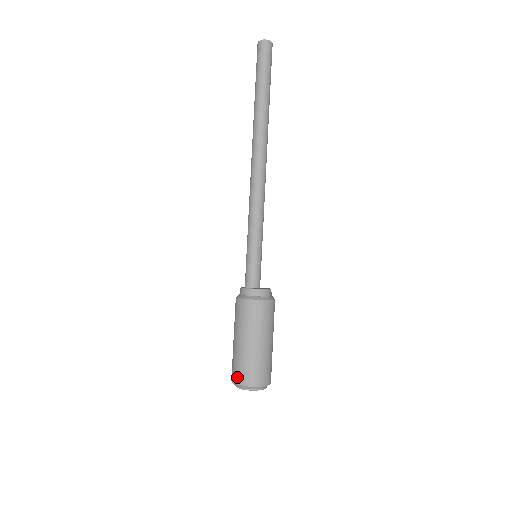
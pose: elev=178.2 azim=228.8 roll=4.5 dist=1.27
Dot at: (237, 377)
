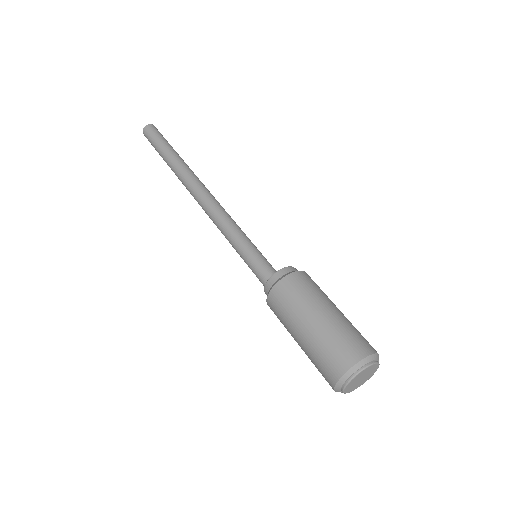
Dot at: (327, 381)
